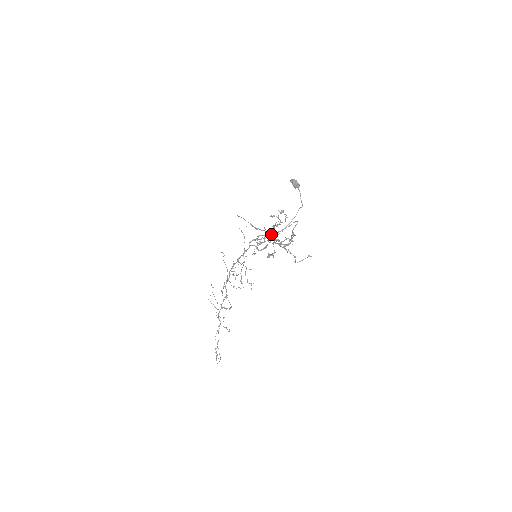
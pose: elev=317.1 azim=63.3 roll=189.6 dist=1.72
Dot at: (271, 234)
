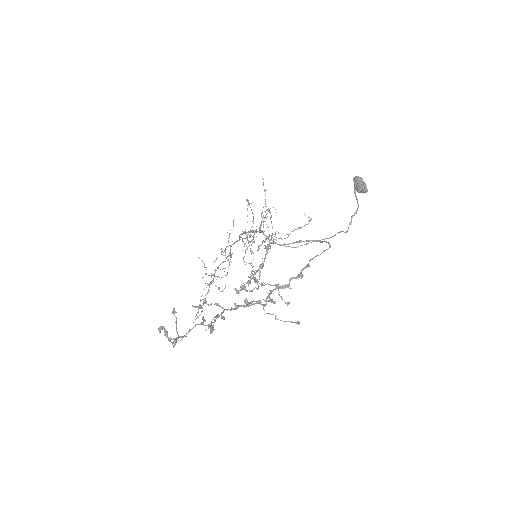
Dot at: (180, 340)
